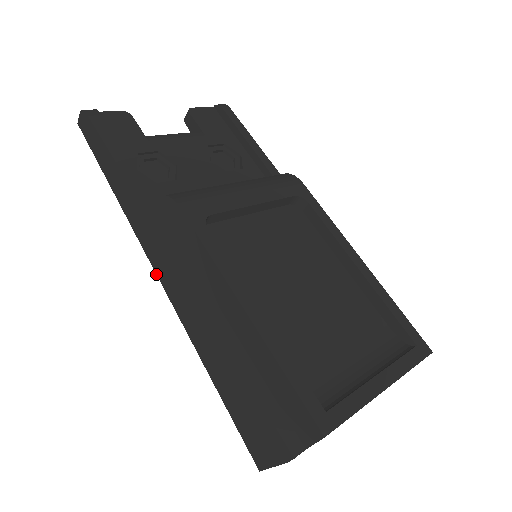
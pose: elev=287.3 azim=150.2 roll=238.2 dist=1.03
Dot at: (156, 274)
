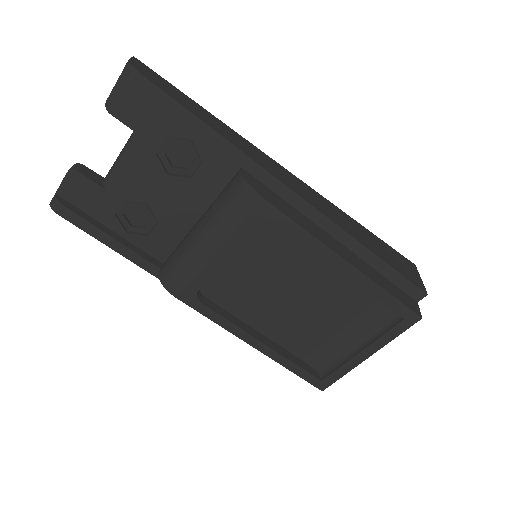
Dot at: occluded
